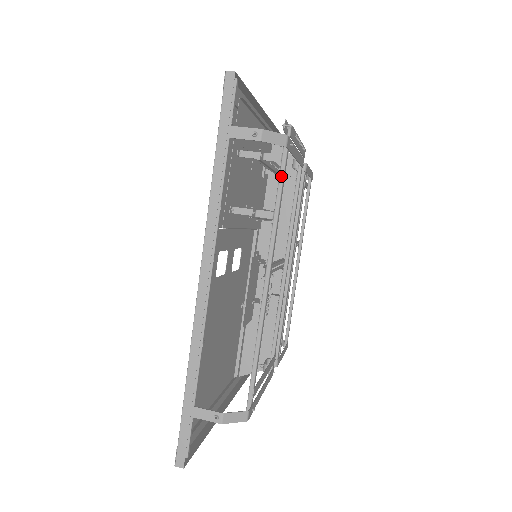
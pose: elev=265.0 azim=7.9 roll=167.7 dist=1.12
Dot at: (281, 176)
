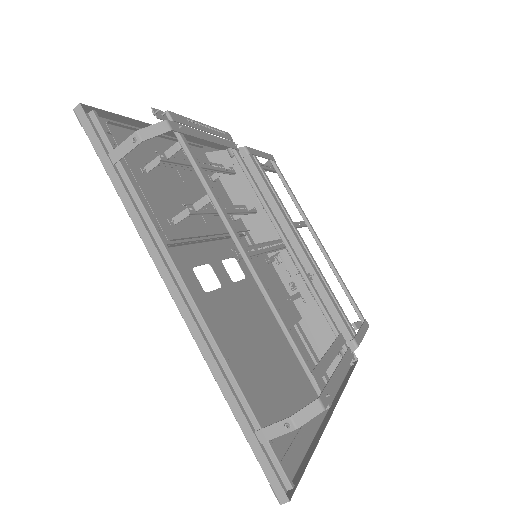
Dot at: (190, 159)
